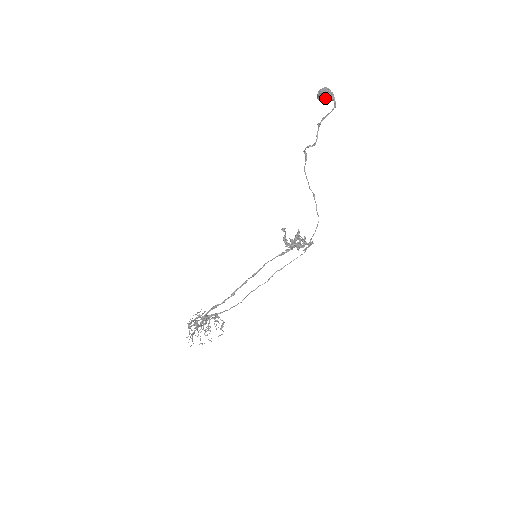
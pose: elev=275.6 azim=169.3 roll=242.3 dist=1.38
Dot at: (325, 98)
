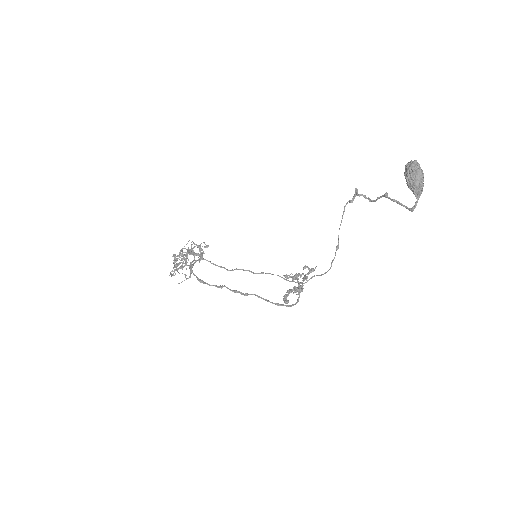
Dot at: (410, 188)
